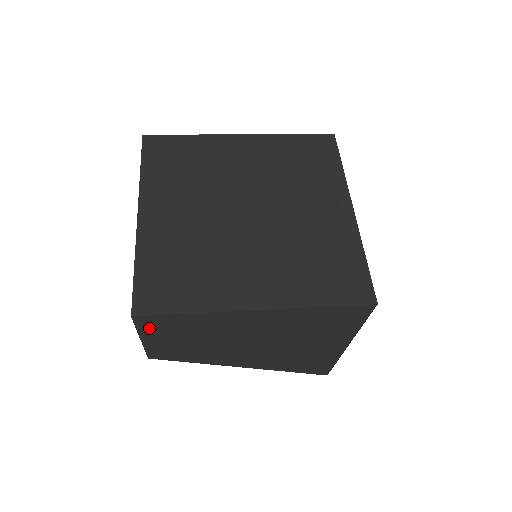
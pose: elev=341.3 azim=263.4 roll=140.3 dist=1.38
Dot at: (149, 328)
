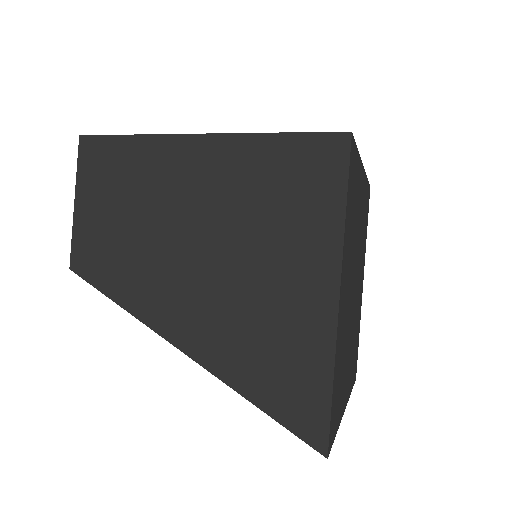
Dot at: (89, 170)
